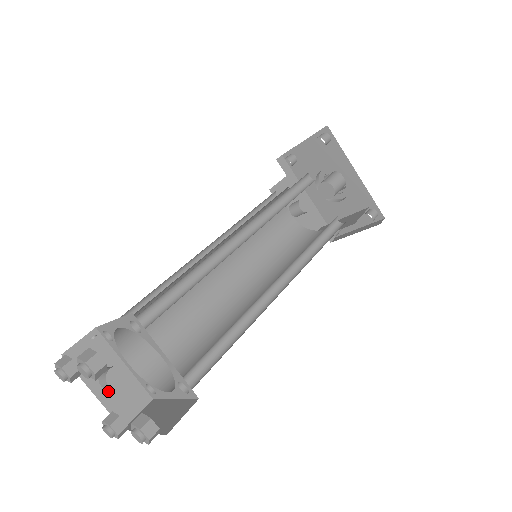
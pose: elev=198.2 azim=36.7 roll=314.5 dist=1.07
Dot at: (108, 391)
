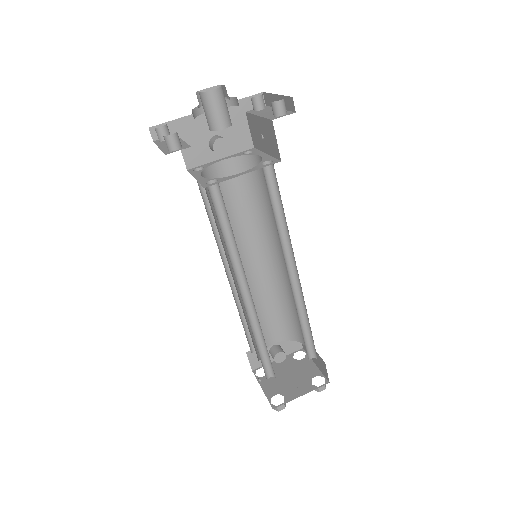
Dot at: occluded
